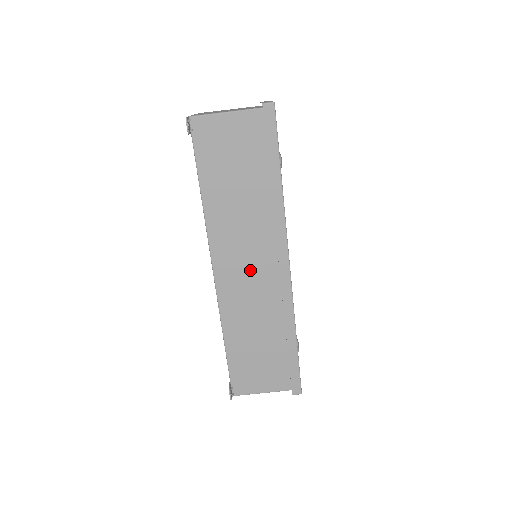
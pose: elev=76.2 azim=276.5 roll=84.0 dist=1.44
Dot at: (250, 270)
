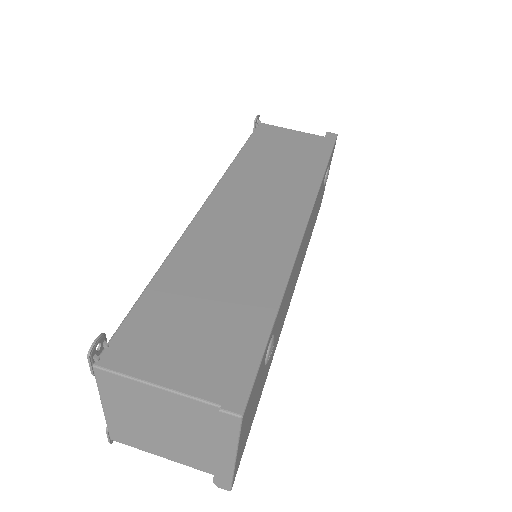
Dot at: (252, 216)
